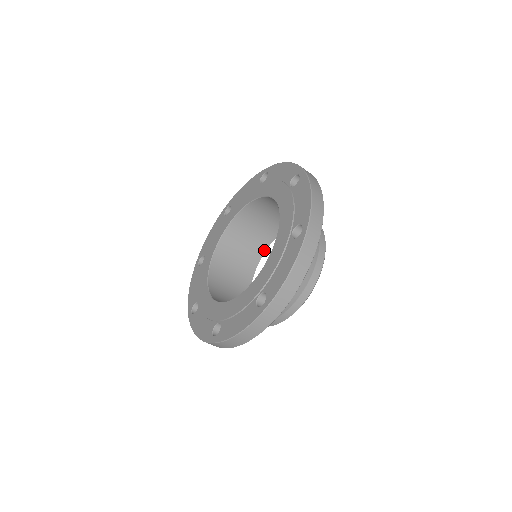
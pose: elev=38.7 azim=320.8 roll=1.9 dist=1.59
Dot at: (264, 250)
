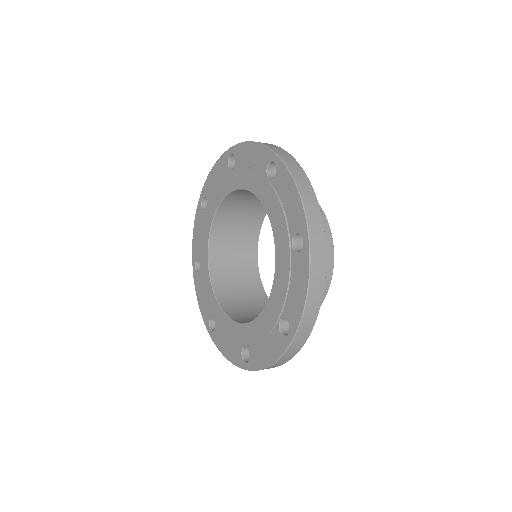
Dot at: (259, 229)
